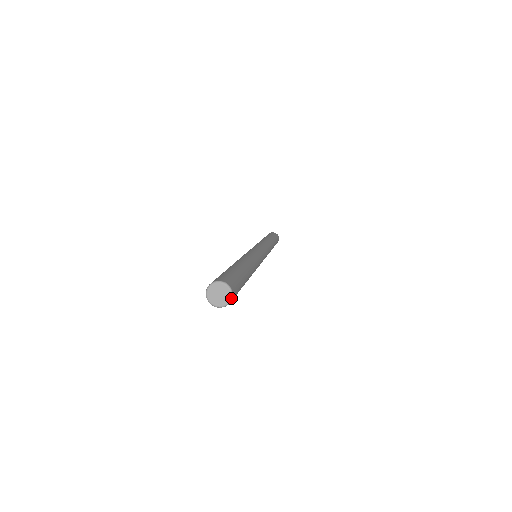
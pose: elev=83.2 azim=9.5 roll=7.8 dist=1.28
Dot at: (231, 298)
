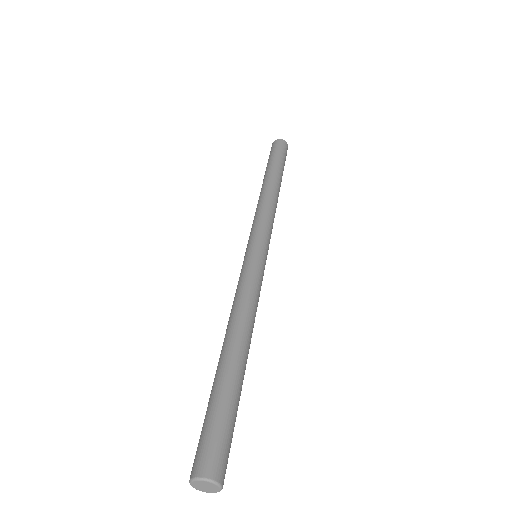
Dot at: (218, 485)
